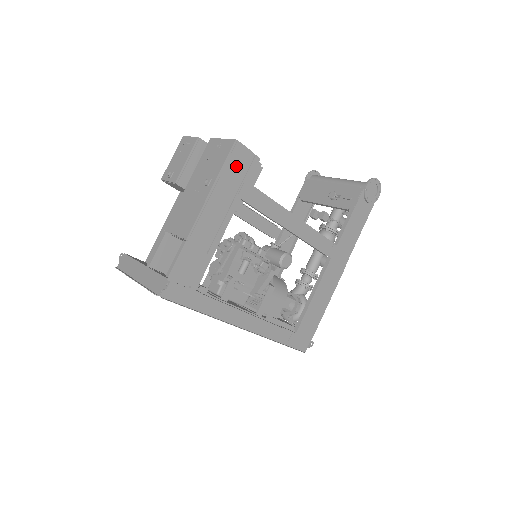
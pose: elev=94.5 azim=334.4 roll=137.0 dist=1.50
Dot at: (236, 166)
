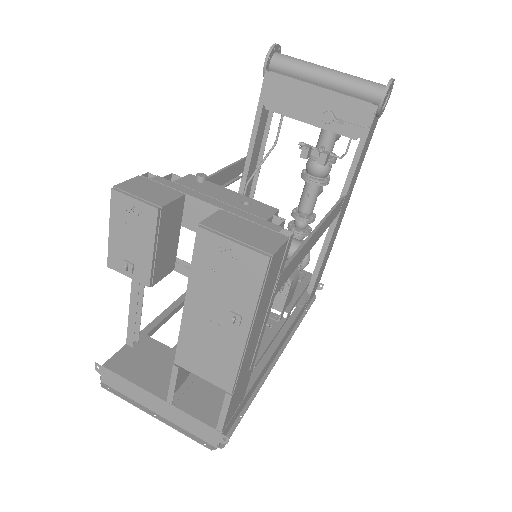
Dot at: (271, 278)
